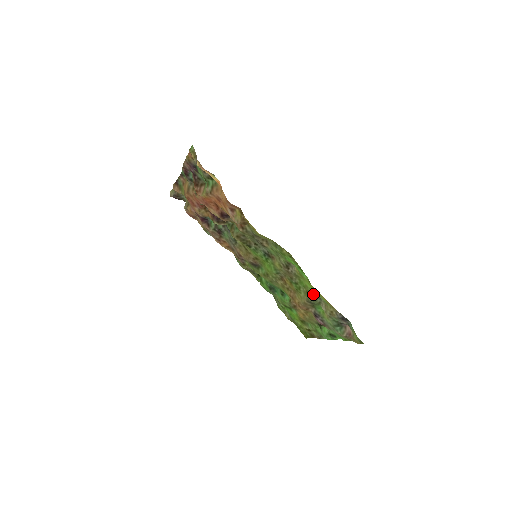
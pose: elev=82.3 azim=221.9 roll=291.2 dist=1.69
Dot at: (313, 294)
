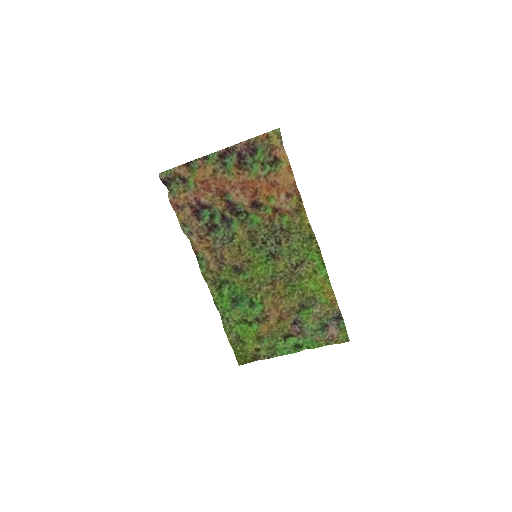
Dot at: (311, 296)
